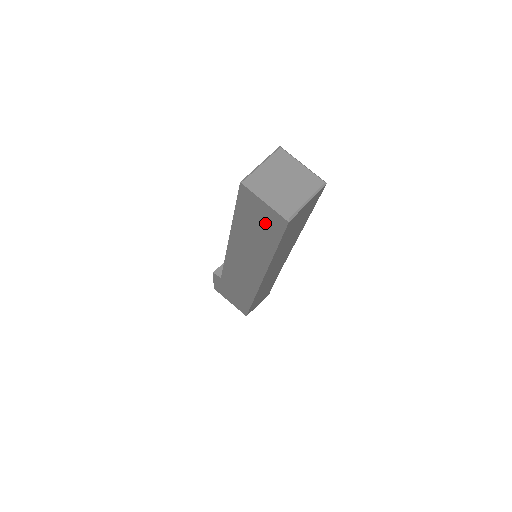
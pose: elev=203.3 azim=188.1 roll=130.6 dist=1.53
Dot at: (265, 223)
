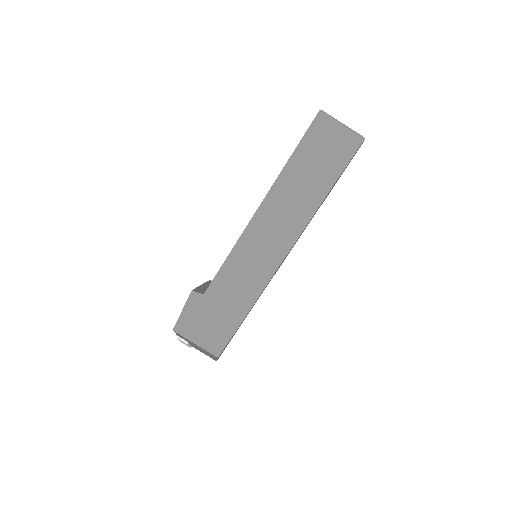
Dot at: (331, 153)
